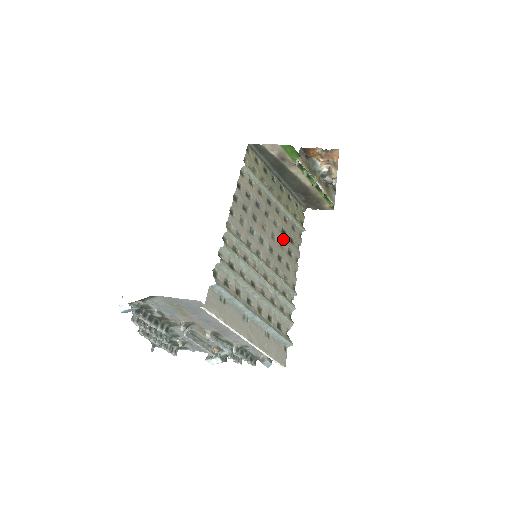
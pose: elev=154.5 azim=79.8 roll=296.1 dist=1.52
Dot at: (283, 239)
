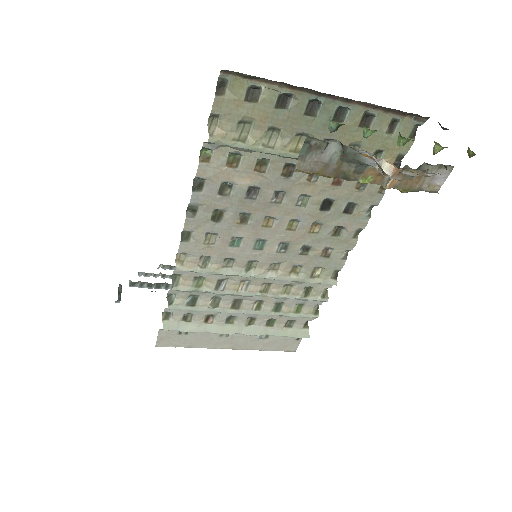
Dot at: (321, 218)
